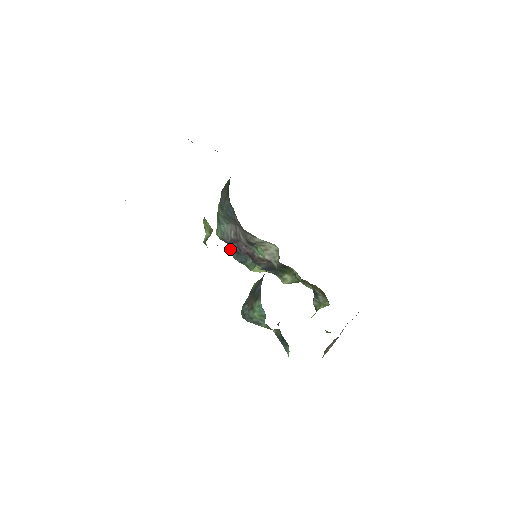
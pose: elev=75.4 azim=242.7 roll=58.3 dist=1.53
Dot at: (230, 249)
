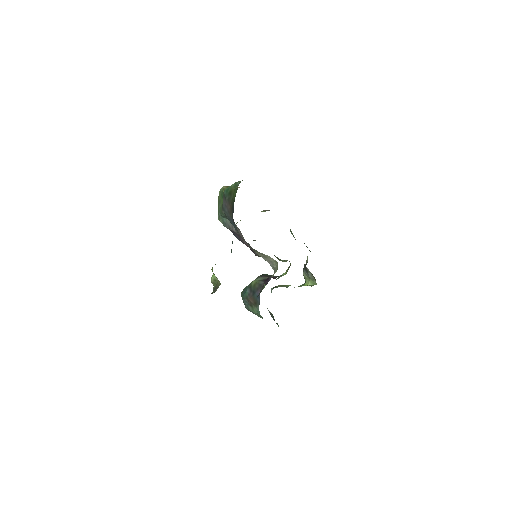
Dot at: occluded
